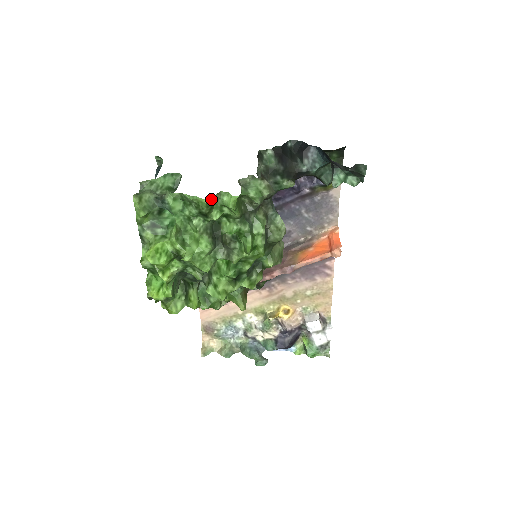
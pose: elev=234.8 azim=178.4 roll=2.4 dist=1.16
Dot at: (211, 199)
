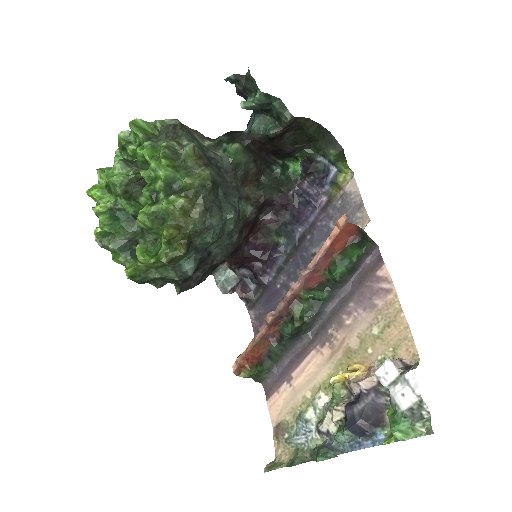
Dot at: (126, 135)
